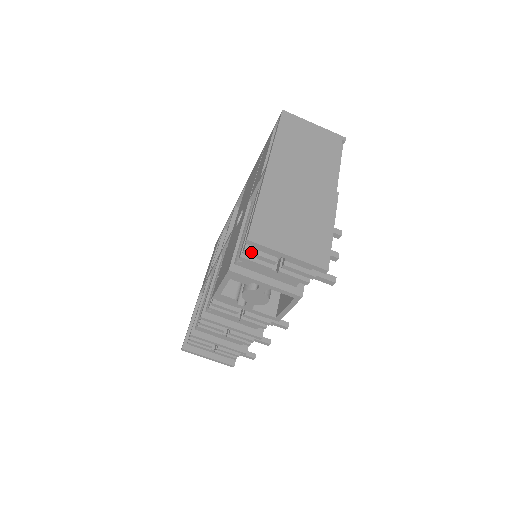
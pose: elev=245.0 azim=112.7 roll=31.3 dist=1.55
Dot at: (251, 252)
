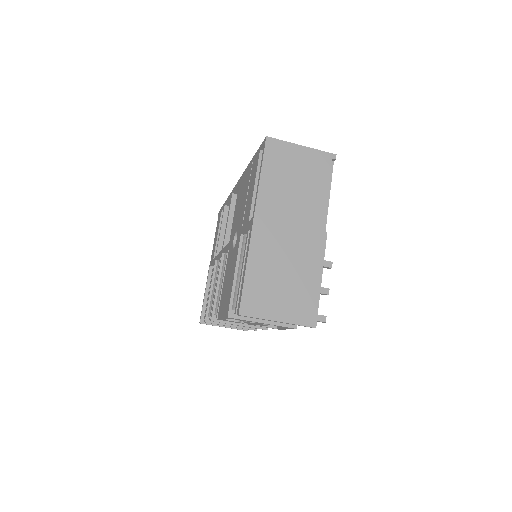
Dot at: occluded
